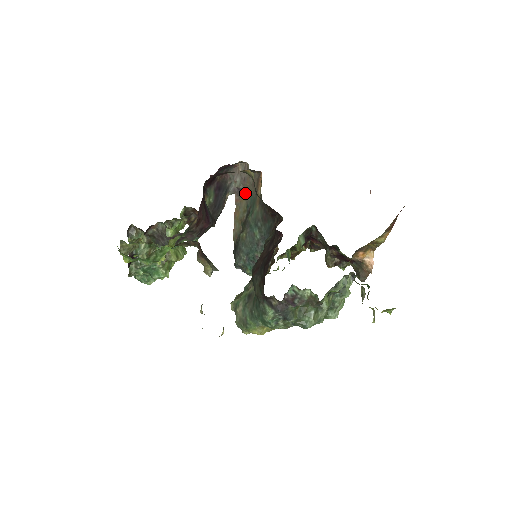
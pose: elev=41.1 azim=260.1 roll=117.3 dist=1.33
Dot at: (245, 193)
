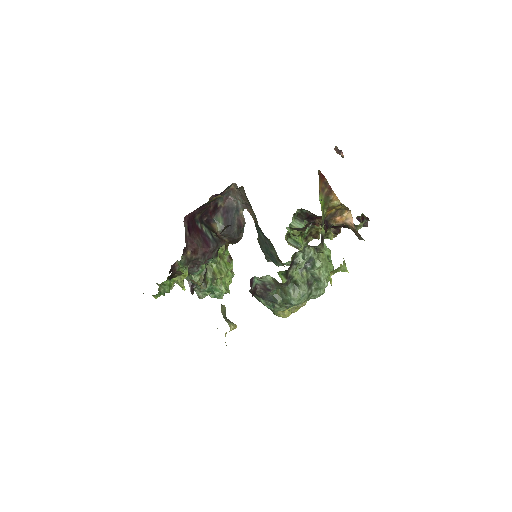
Dot at: (249, 205)
